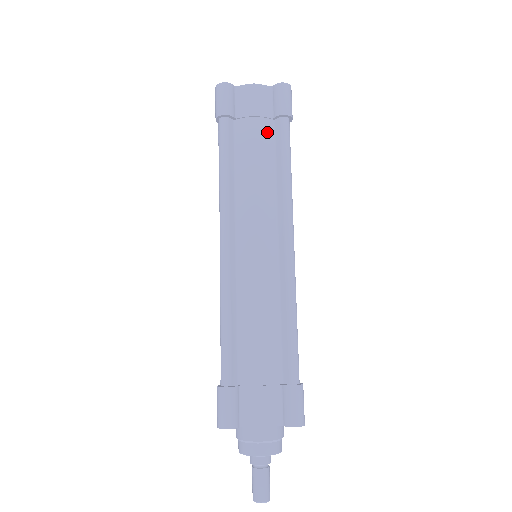
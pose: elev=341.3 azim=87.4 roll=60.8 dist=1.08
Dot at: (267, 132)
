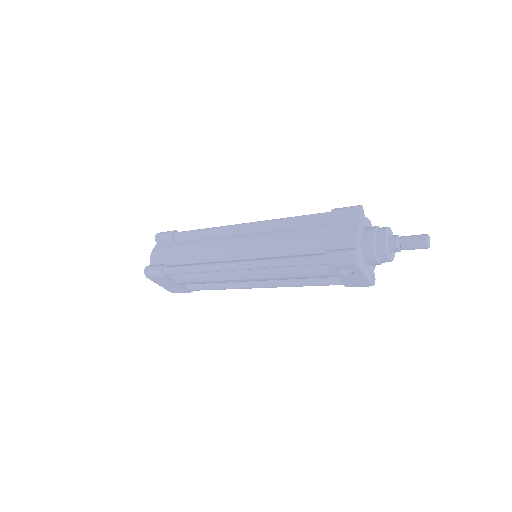
Dot at: occluded
